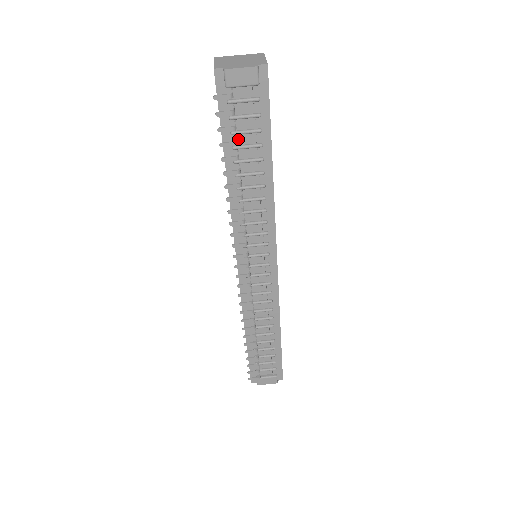
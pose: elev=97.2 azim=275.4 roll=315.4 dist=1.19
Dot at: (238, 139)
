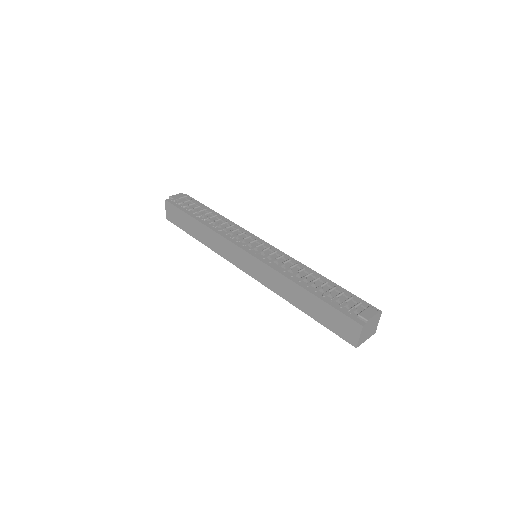
Dot at: occluded
